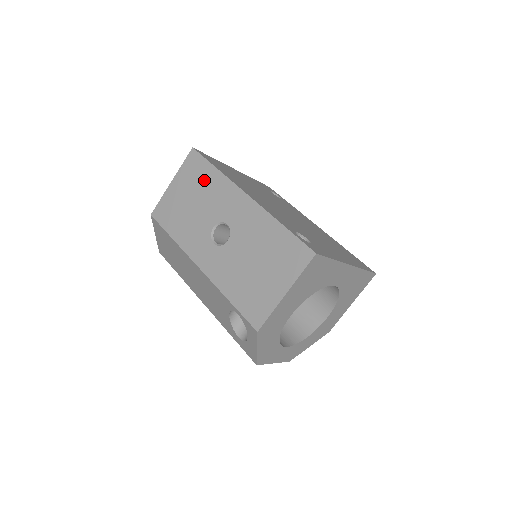
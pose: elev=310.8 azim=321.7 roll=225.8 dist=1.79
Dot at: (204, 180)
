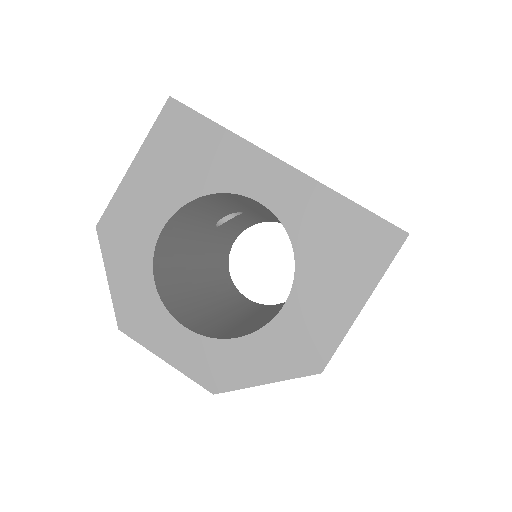
Dot at: occluded
